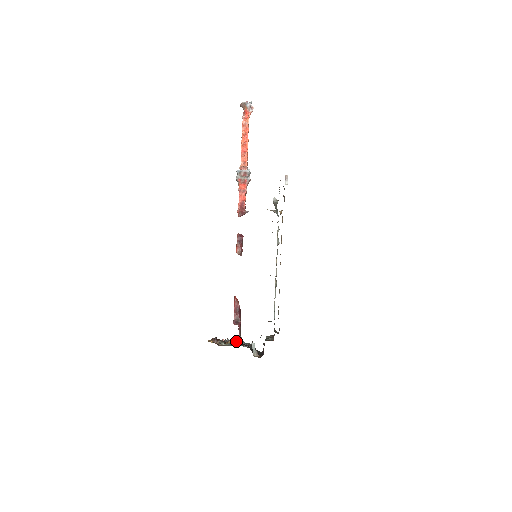
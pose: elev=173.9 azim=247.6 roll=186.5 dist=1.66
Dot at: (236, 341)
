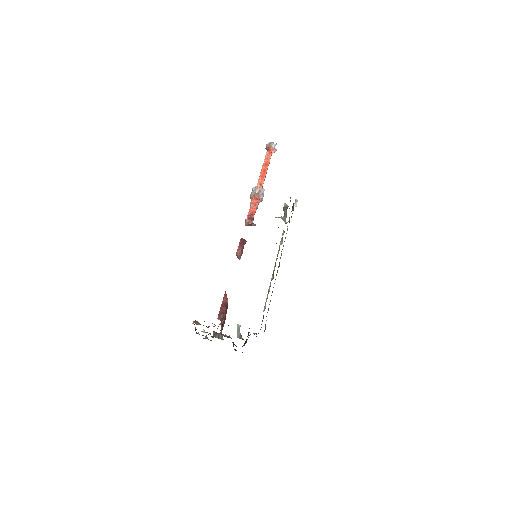
Dot at: (216, 335)
